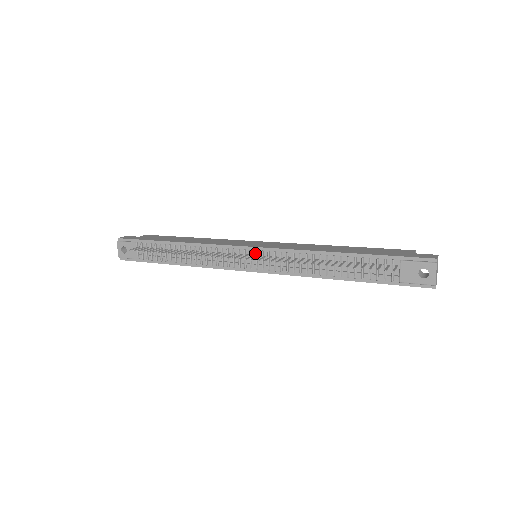
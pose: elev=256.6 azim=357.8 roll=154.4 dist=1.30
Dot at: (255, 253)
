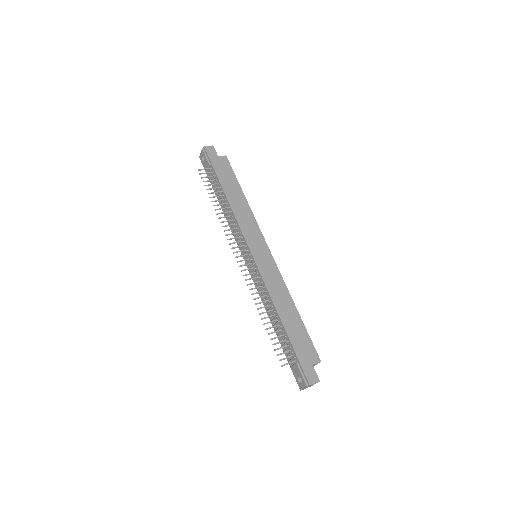
Dot at: (250, 260)
